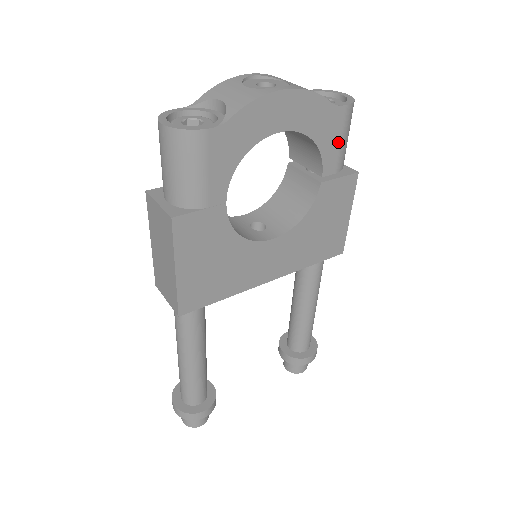
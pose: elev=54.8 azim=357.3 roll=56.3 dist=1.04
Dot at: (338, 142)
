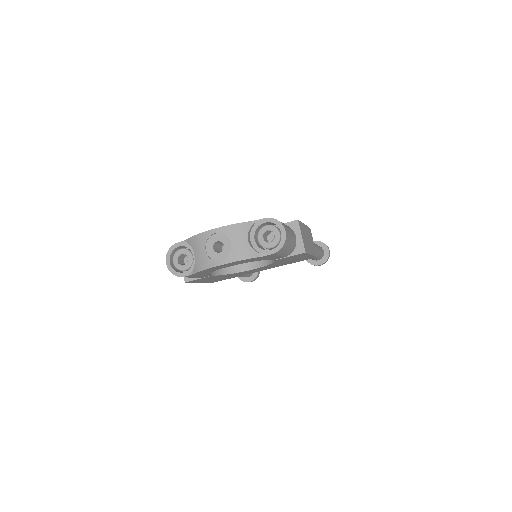
Dot at: (277, 256)
